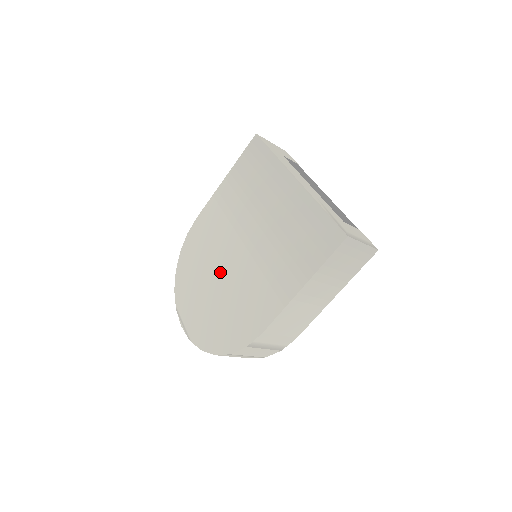
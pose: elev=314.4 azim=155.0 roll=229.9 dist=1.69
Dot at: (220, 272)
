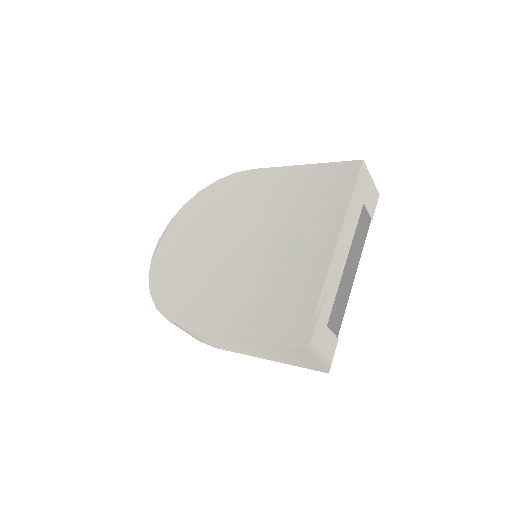
Dot at: (217, 239)
